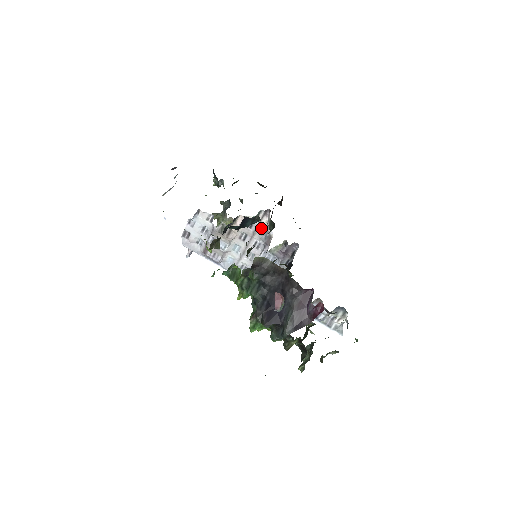
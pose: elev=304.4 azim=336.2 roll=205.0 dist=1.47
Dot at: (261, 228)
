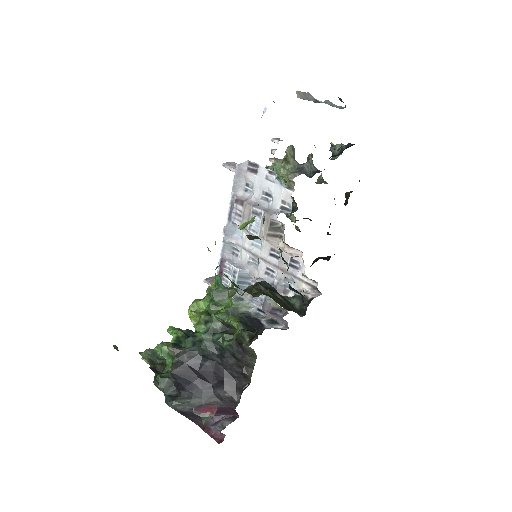
Dot at: (294, 279)
